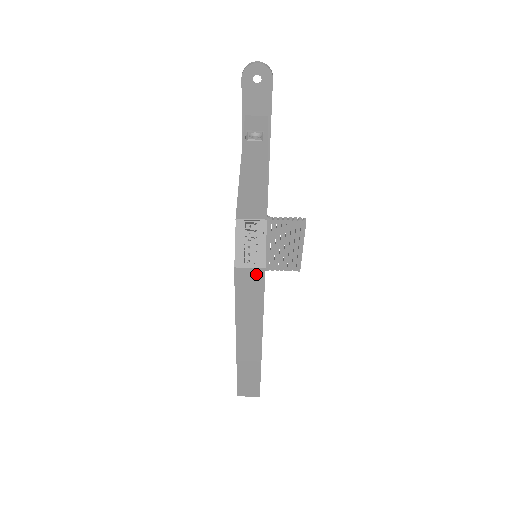
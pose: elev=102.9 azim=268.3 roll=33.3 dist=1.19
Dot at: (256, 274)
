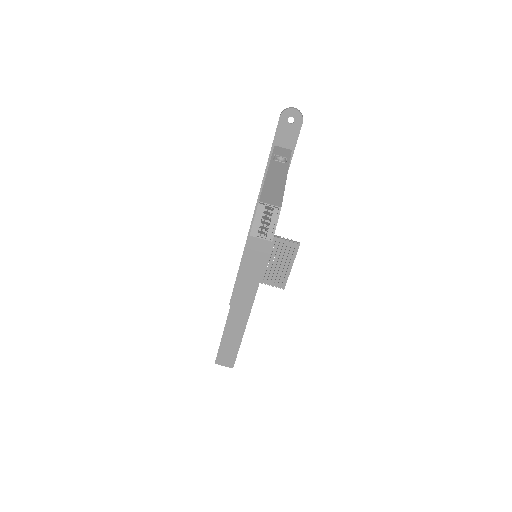
Dot at: (264, 245)
